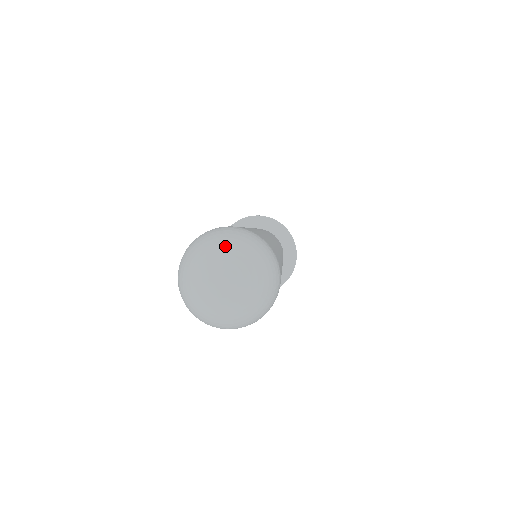
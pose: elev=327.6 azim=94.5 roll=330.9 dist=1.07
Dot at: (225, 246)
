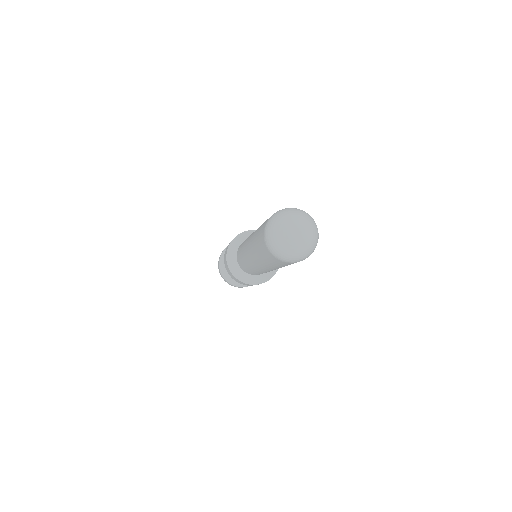
Dot at: (290, 215)
